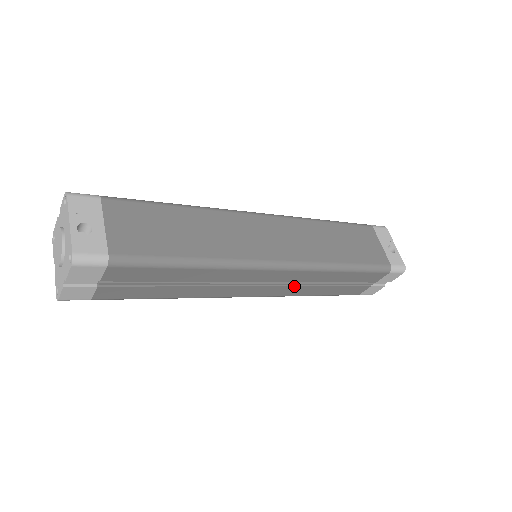
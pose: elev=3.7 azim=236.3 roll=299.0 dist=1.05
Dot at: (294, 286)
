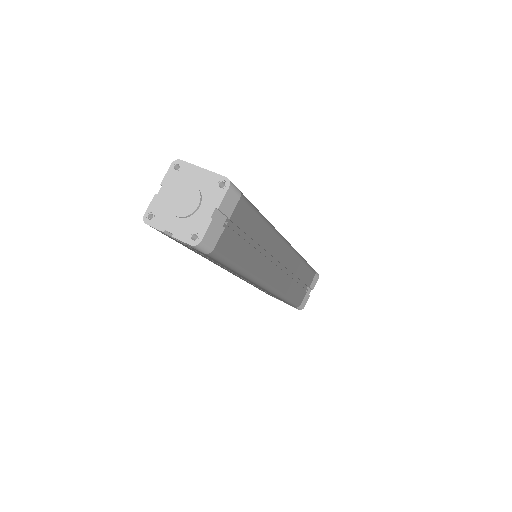
Dot at: (285, 276)
